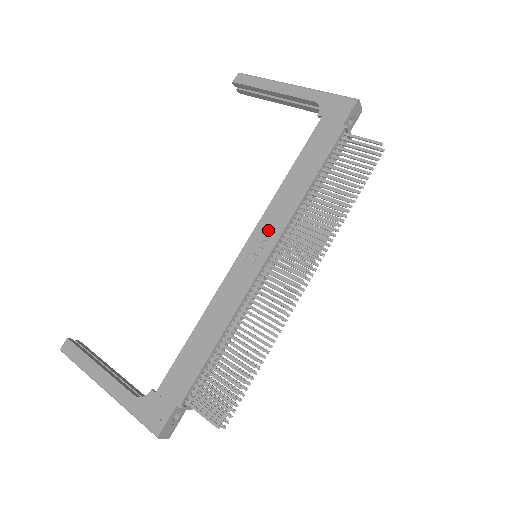
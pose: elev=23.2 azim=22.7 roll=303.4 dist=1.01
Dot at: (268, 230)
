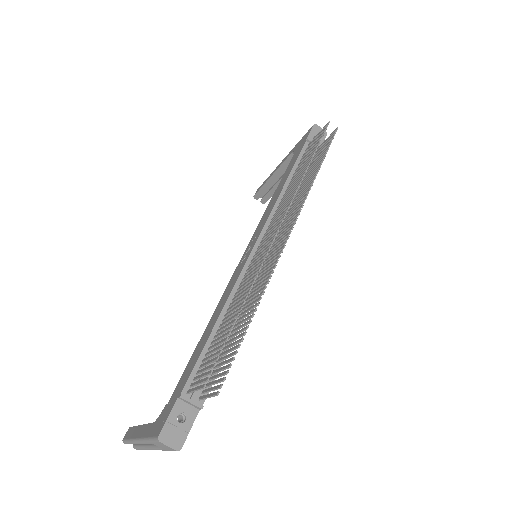
Dot at: (258, 229)
